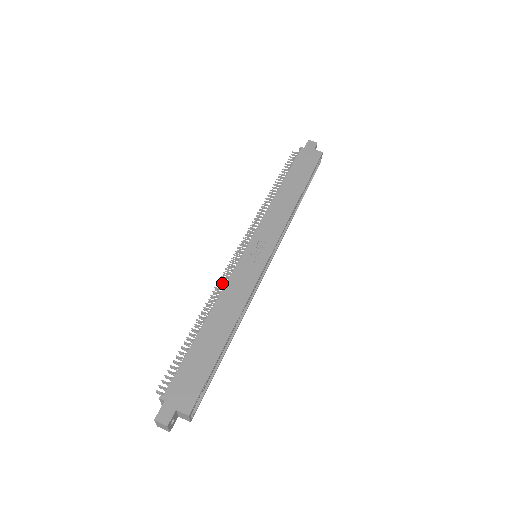
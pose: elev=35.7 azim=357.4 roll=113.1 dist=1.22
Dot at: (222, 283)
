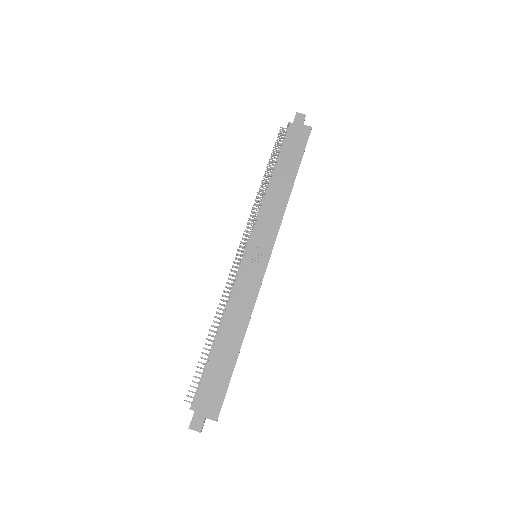
Dot at: (228, 288)
